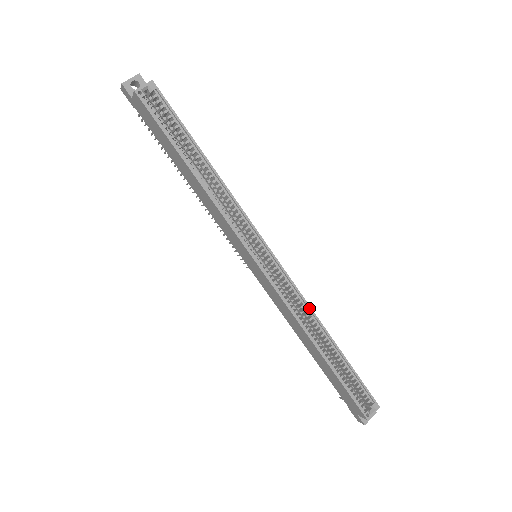
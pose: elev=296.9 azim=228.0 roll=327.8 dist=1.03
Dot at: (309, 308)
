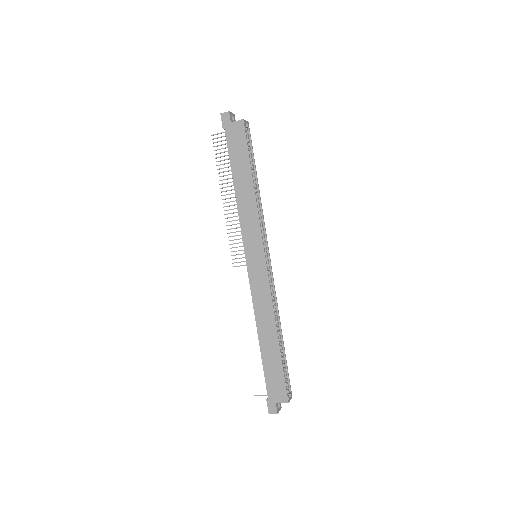
Dot at: (277, 304)
